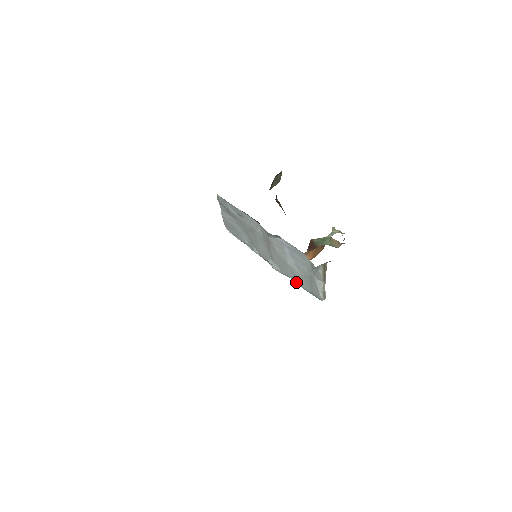
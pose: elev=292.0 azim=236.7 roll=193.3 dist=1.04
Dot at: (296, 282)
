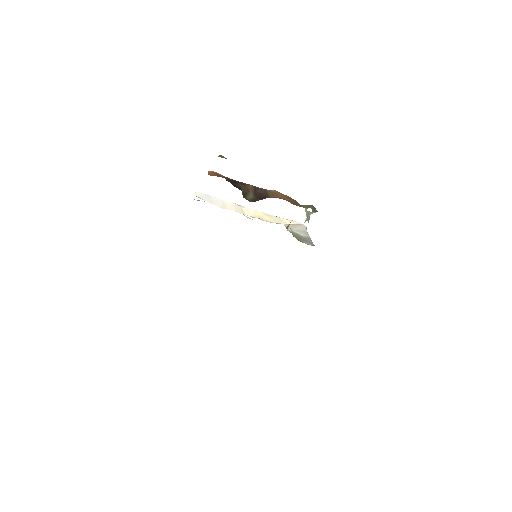
Dot at: occluded
